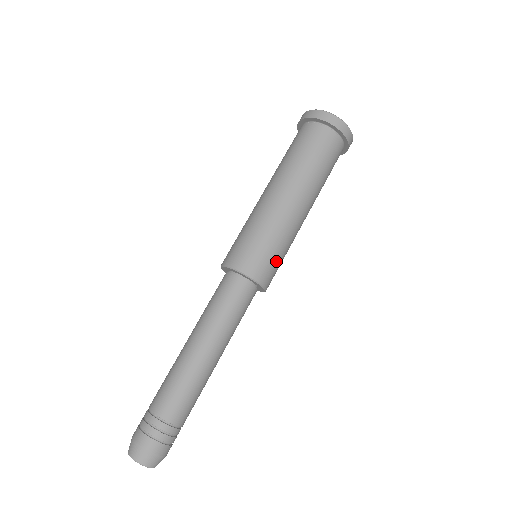
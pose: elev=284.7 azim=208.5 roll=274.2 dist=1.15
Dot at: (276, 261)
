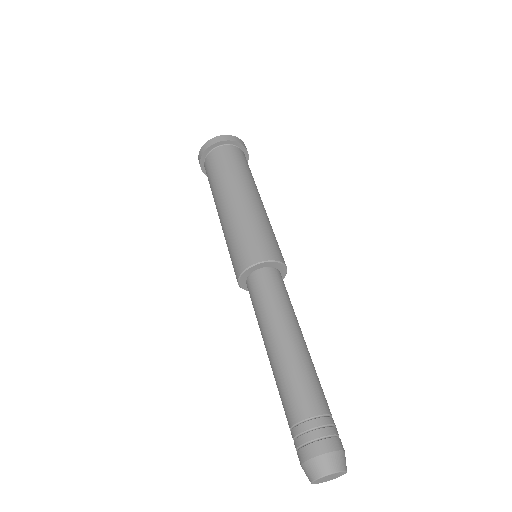
Dot at: (273, 241)
